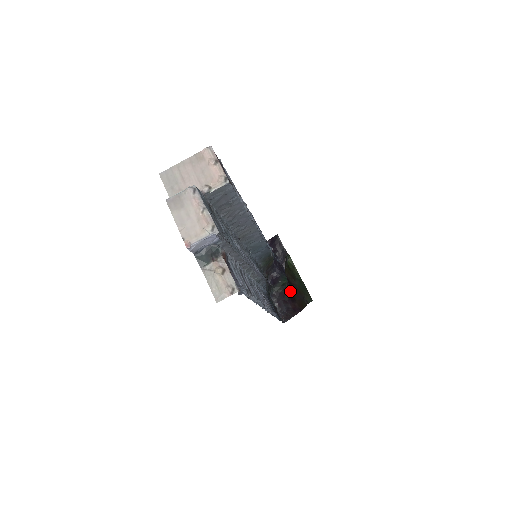
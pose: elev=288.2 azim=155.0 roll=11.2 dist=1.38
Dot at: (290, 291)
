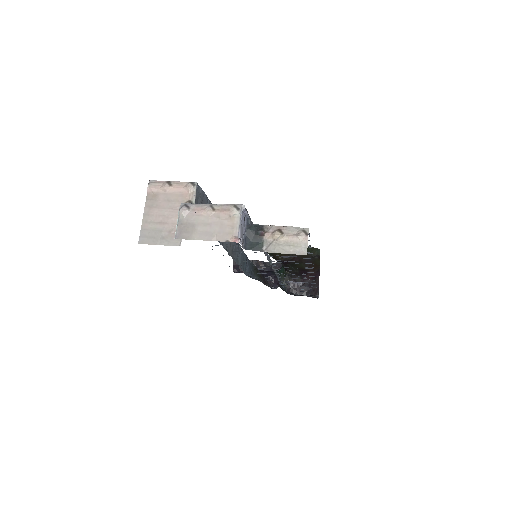
Dot at: (296, 270)
